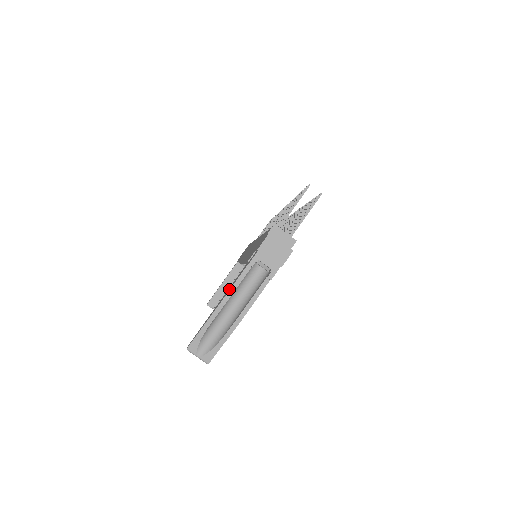
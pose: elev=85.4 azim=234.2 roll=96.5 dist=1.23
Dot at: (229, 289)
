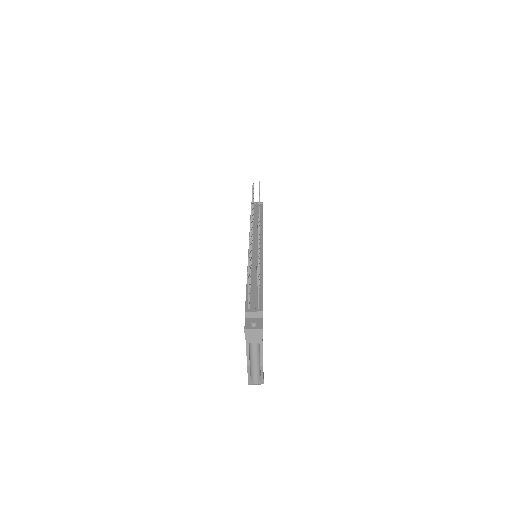
Dot at: occluded
